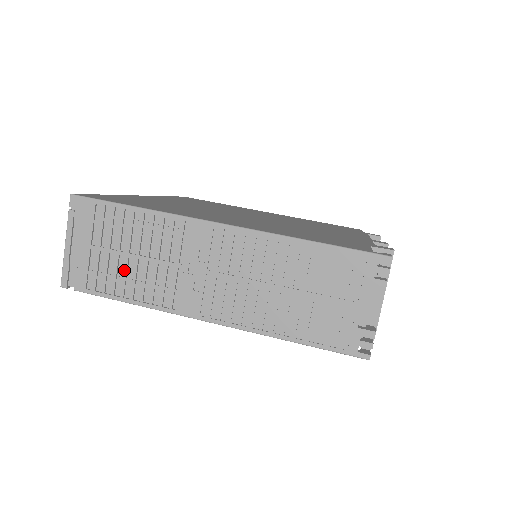
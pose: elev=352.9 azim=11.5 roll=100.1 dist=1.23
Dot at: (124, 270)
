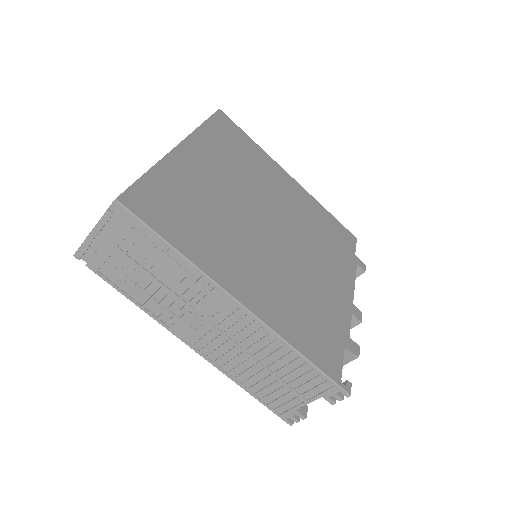
Dot at: (139, 281)
